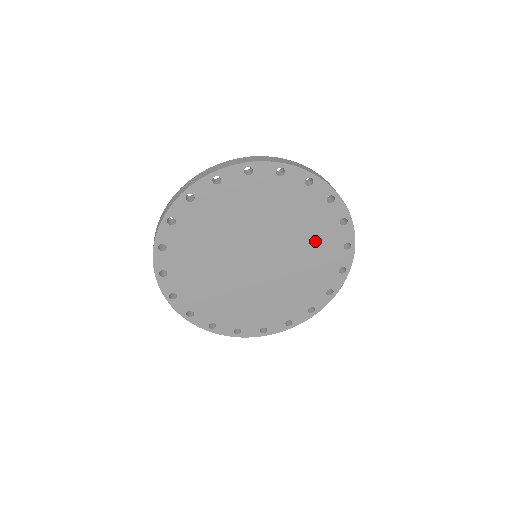
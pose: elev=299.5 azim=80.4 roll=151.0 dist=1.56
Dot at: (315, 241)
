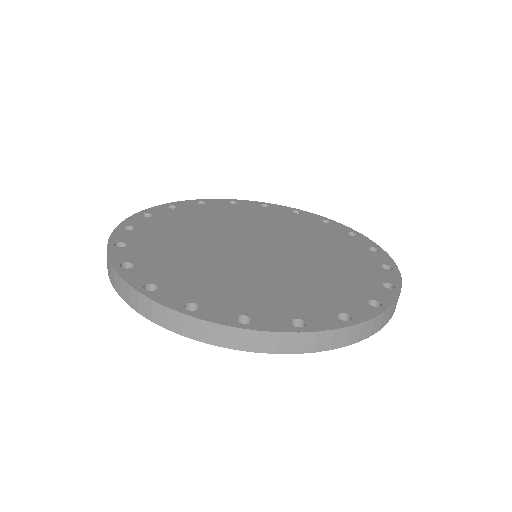
Dot at: (271, 220)
